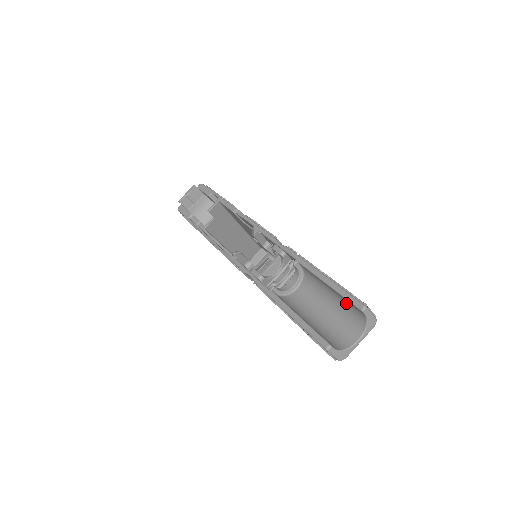
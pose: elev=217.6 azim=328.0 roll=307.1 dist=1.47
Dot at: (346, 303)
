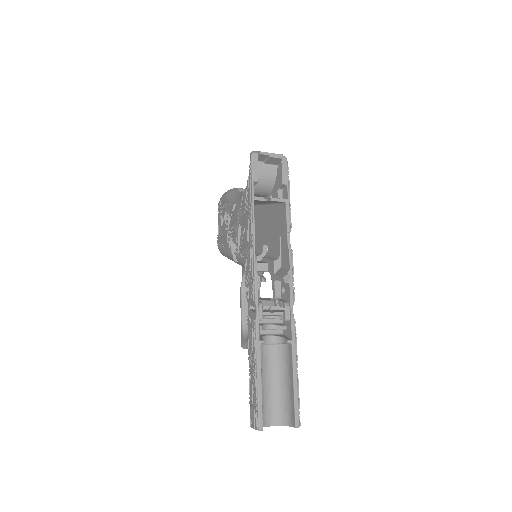
Dot at: (289, 402)
